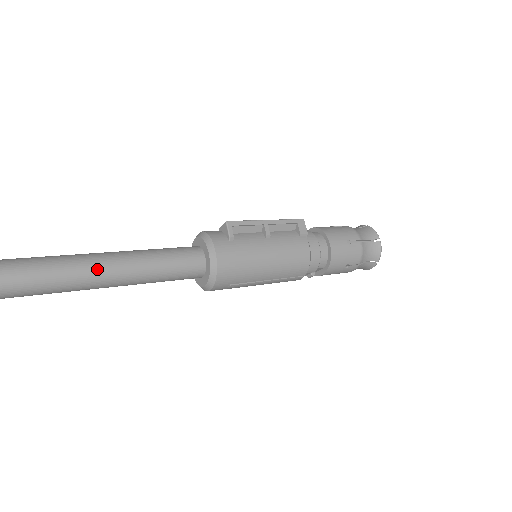
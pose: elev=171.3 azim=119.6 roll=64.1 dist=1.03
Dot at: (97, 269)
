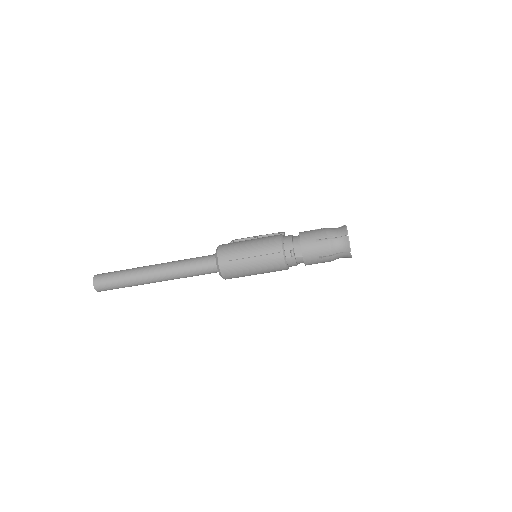
Dot at: (162, 264)
